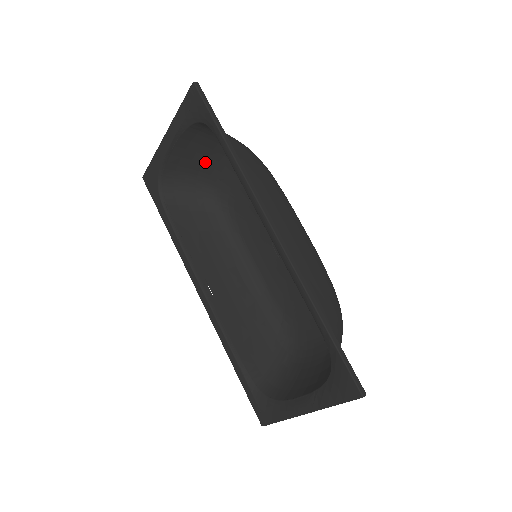
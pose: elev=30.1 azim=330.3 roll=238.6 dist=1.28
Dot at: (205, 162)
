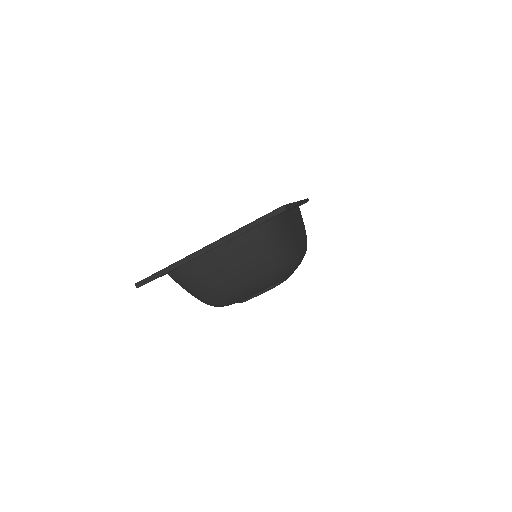
Dot at: occluded
